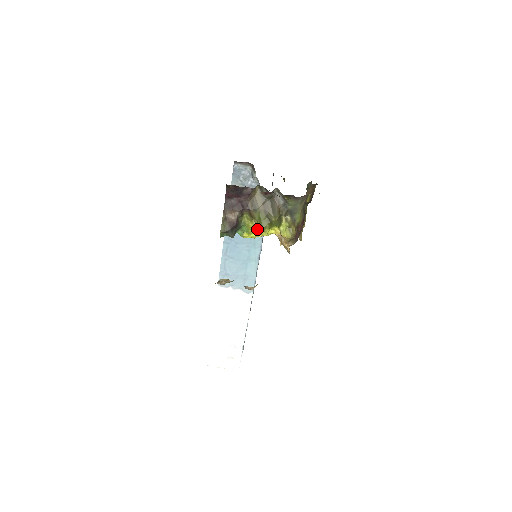
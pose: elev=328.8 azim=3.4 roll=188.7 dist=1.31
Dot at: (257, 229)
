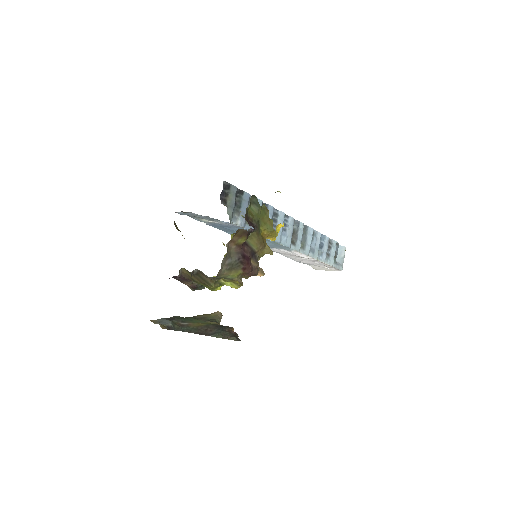
Dot at: occluded
